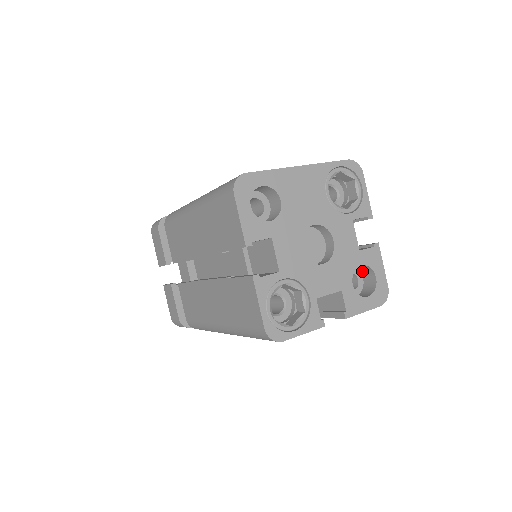
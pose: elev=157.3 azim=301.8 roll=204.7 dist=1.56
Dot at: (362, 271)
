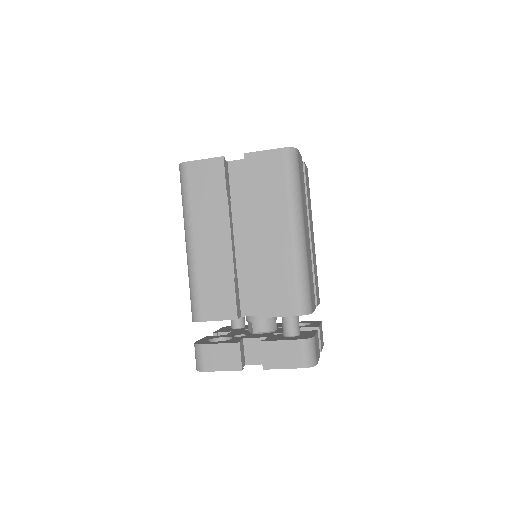
Dot at: occluded
